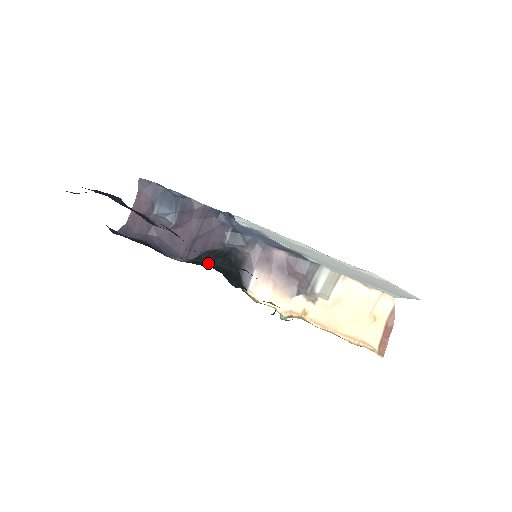
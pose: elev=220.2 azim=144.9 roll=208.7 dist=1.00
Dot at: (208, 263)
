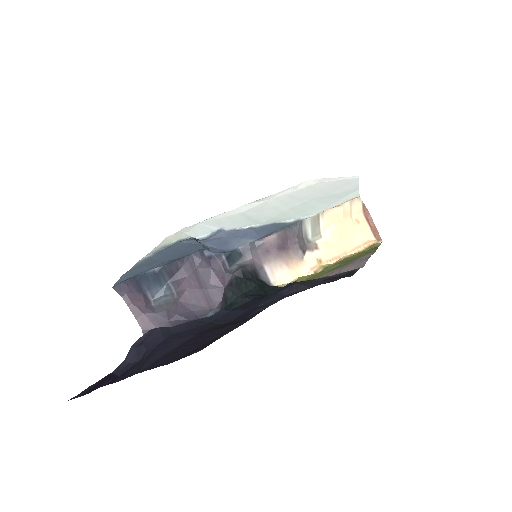
Dot at: (242, 297)
